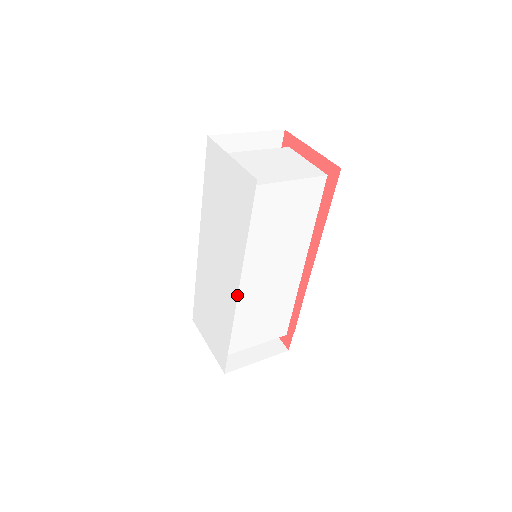
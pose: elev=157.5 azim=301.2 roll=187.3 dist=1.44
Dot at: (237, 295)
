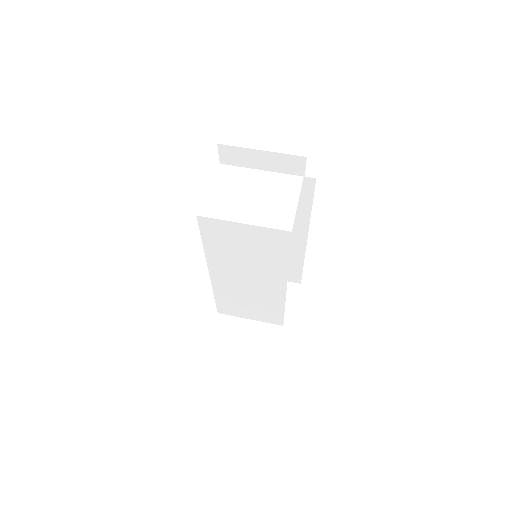
Dot at: occluded
